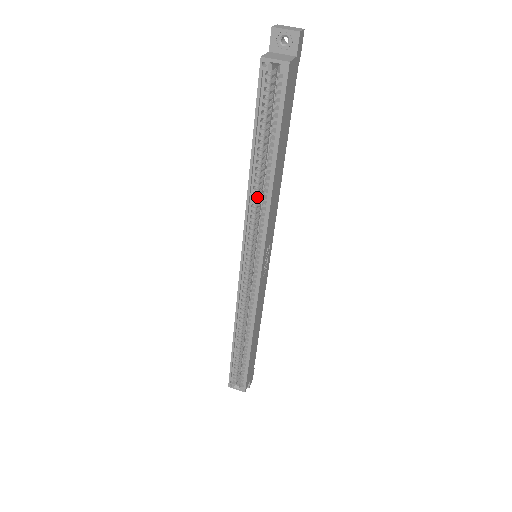
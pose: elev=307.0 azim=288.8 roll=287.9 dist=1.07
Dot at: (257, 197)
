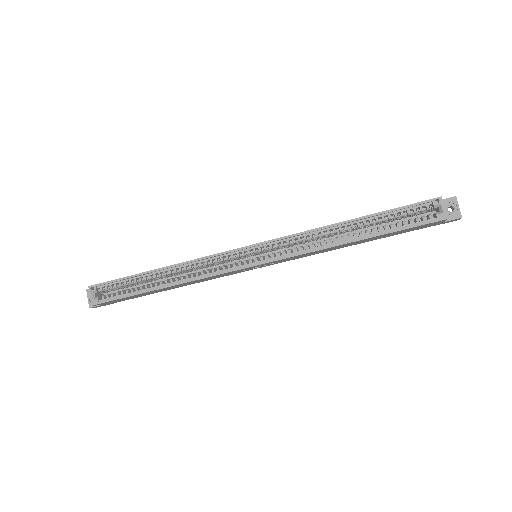
Dot at: (323, 236)
